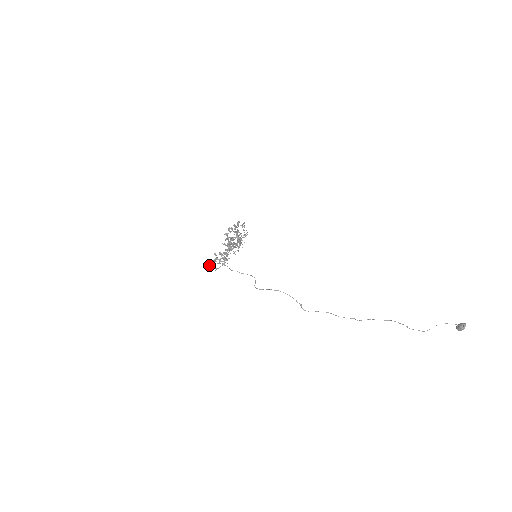
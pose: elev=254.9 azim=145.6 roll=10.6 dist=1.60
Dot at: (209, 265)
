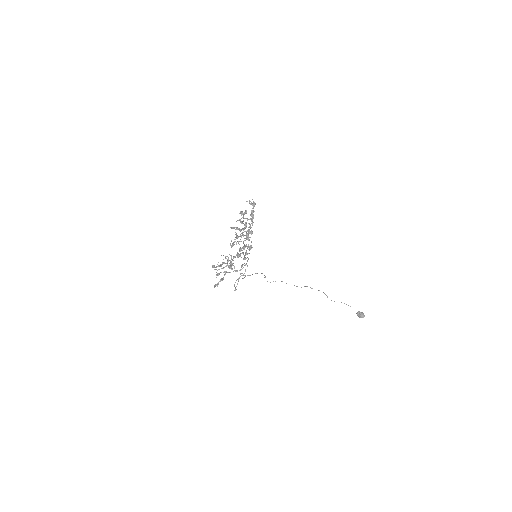
Dot at: occluded
